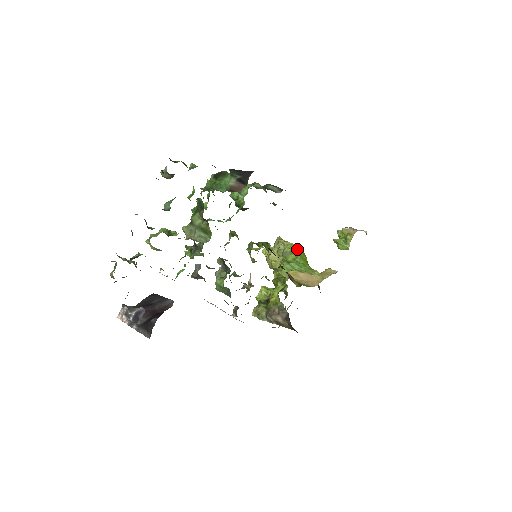
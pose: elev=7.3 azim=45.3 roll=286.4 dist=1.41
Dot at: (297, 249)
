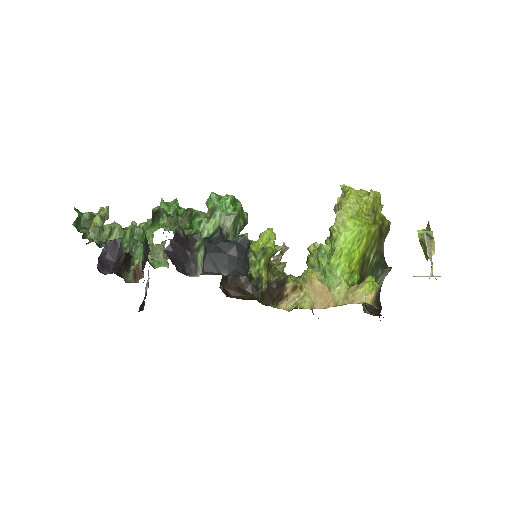
Dot at: (346, 233)
